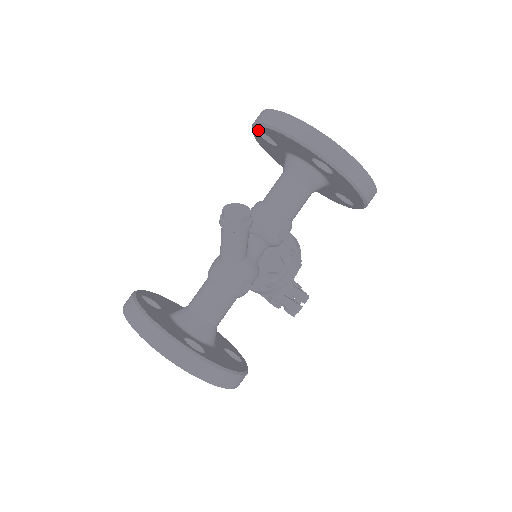
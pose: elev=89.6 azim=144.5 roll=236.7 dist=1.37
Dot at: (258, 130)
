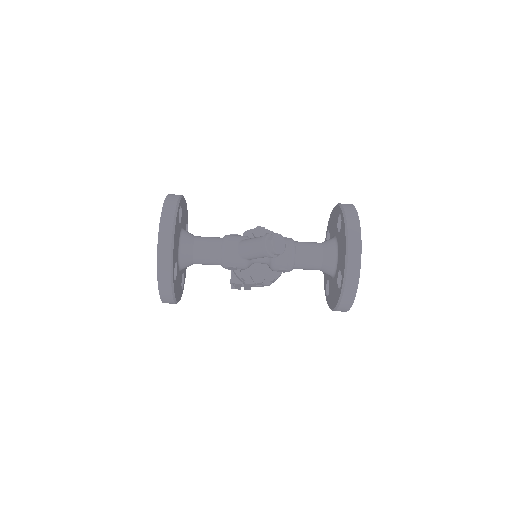
Dot at: (342, 216)
